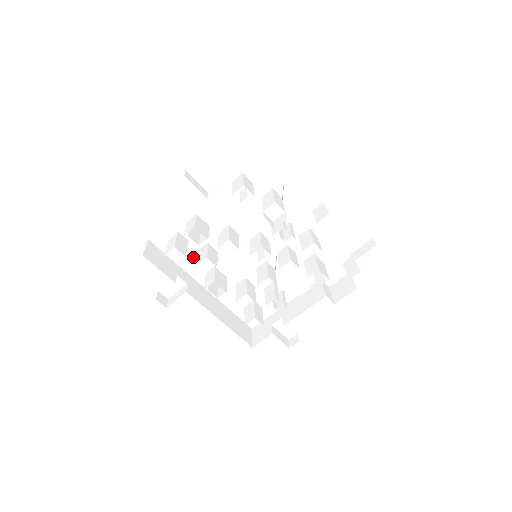
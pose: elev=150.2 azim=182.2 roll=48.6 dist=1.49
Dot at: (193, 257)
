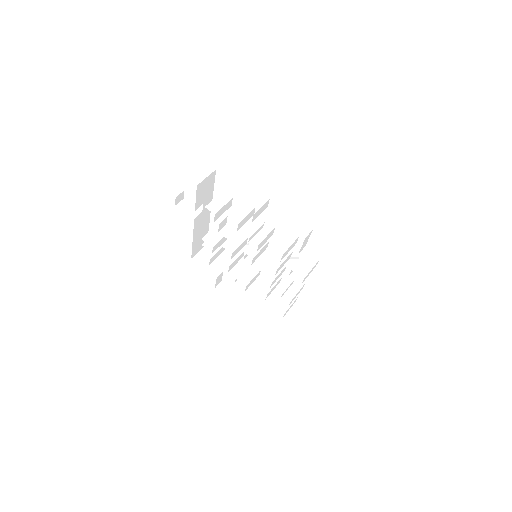
Dot at: occluded
